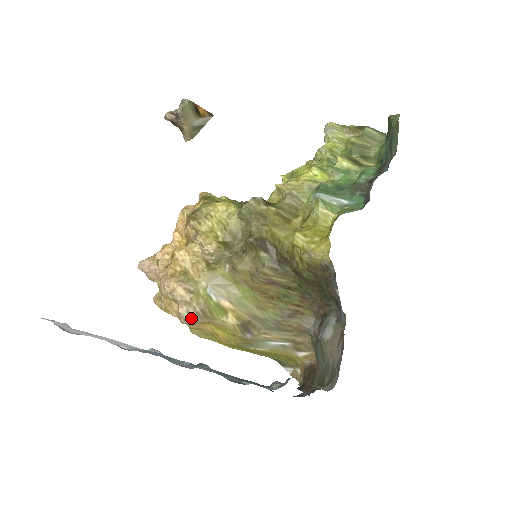
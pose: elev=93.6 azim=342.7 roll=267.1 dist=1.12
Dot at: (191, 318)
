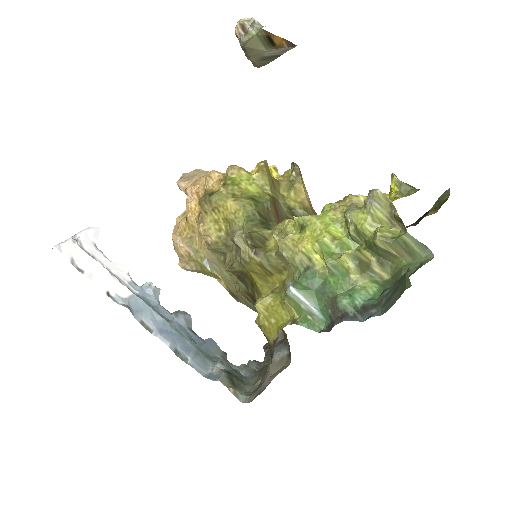
Dot at: (189, 270)
